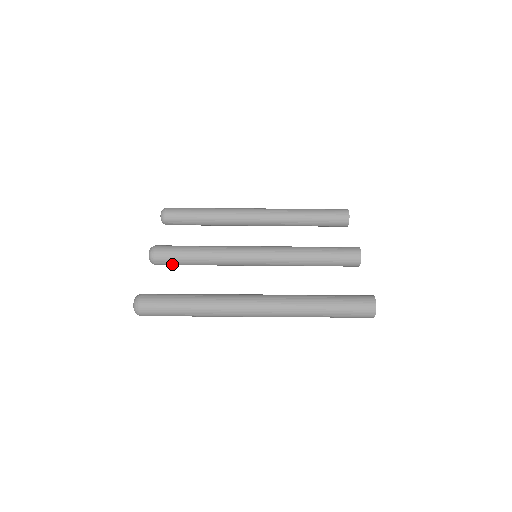
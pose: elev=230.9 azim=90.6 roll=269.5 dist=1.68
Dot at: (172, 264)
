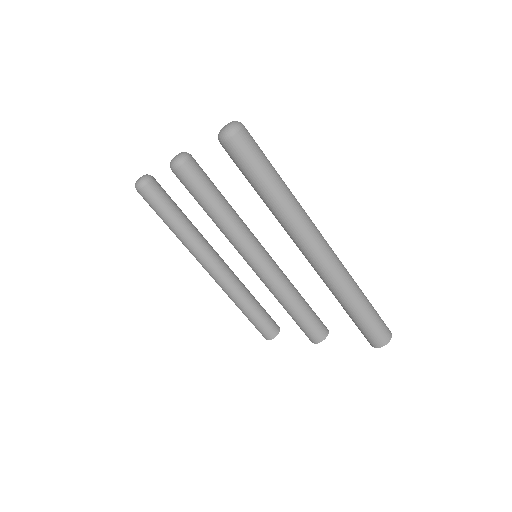
Dot at: (197, 181)
